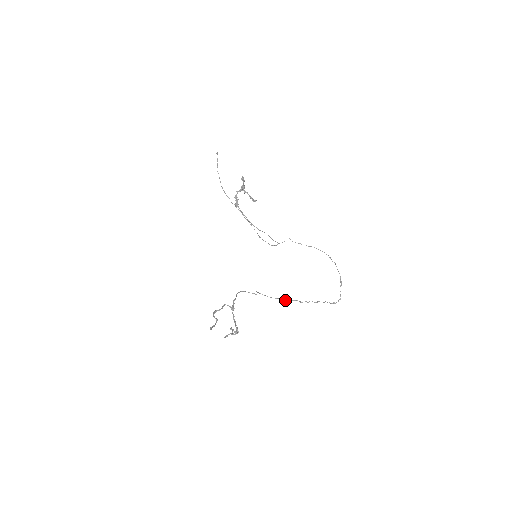
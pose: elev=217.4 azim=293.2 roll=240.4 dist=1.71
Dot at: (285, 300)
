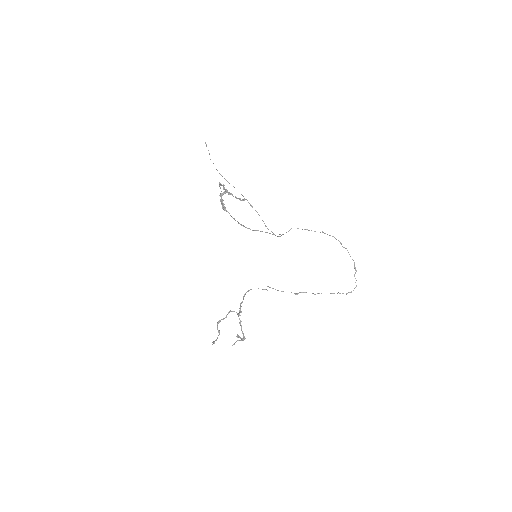
Dot at: (297, 293)
